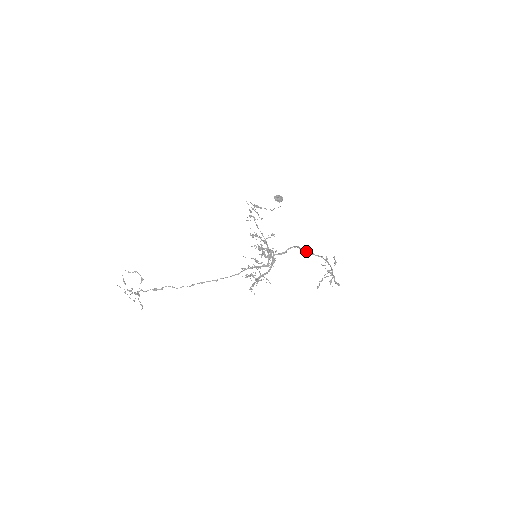
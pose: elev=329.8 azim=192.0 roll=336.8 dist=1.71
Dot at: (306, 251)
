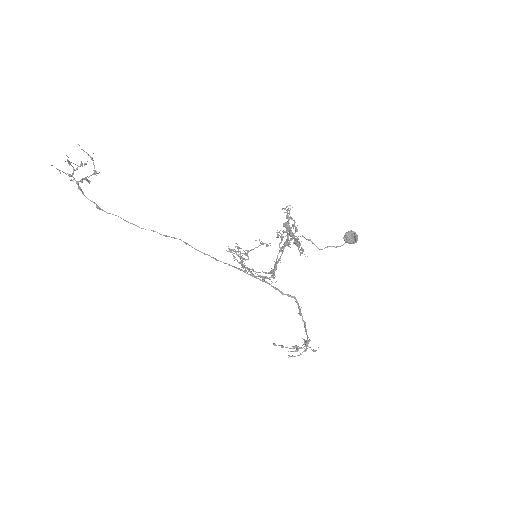
Dot at: (302, 317)
